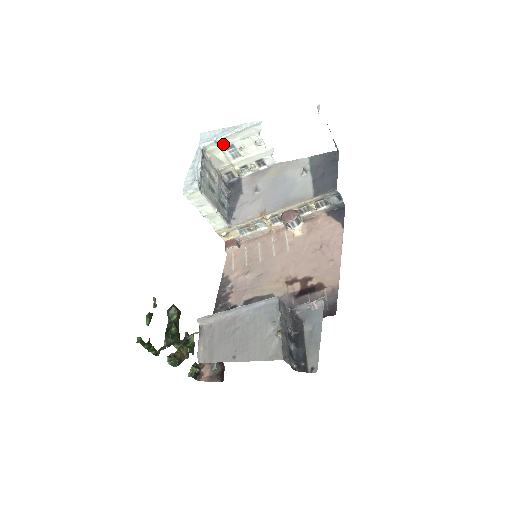
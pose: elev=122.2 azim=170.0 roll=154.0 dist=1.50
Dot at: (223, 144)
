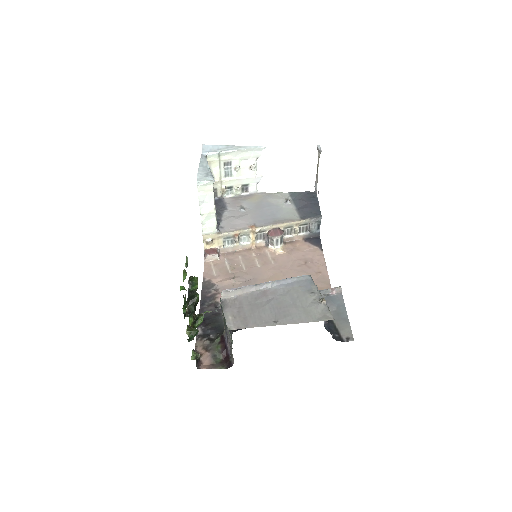
Dot at: (223, 159)
